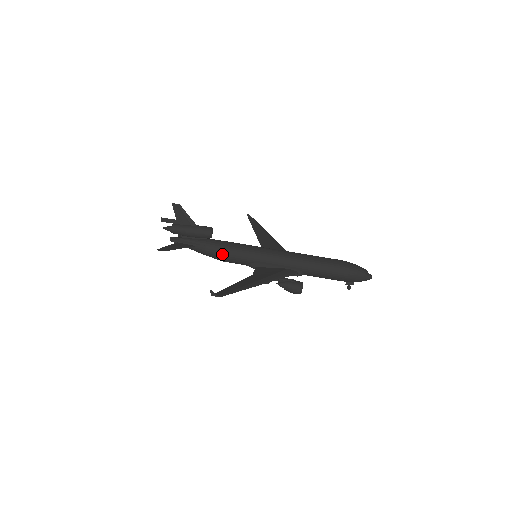
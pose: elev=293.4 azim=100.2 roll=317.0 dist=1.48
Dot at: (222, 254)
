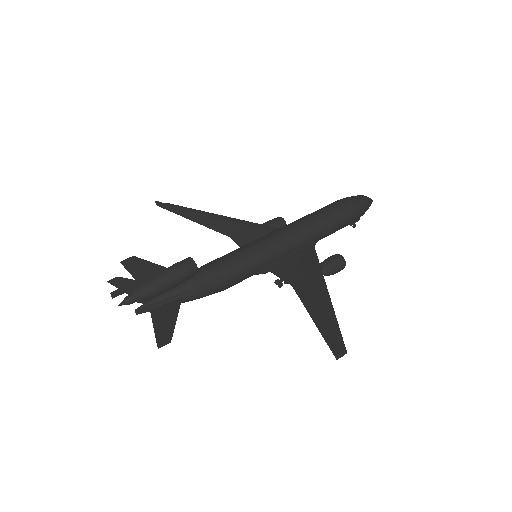
Dot at: (224, 283)
